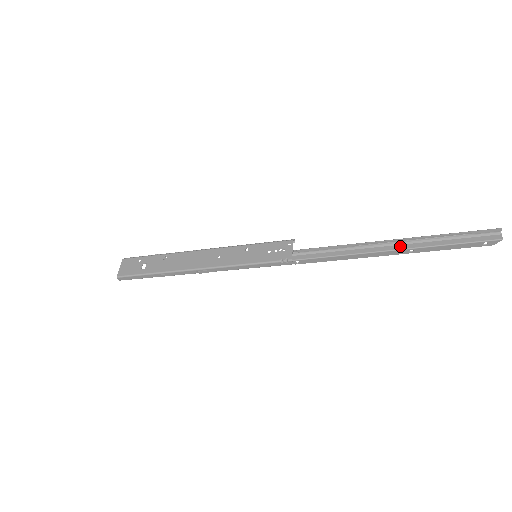
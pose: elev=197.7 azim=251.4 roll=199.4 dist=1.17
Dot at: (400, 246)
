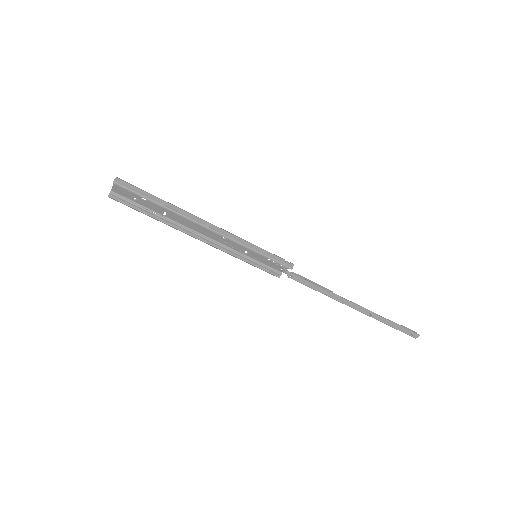
Dot at: (362, 308)
